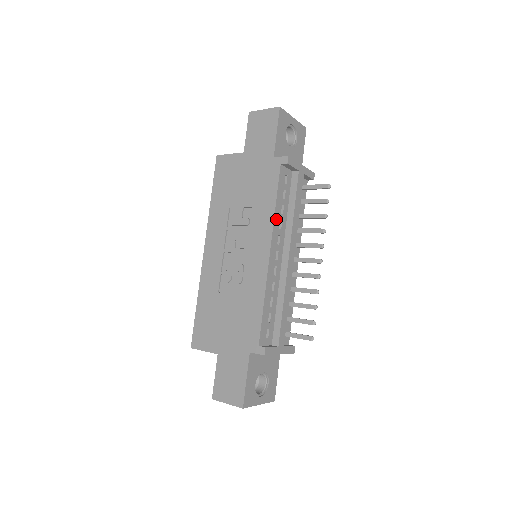
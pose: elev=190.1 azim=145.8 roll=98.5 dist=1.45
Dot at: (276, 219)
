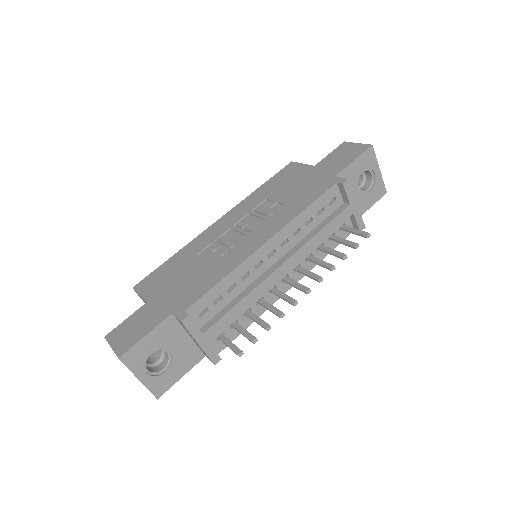
Dot at: (296, 222)
